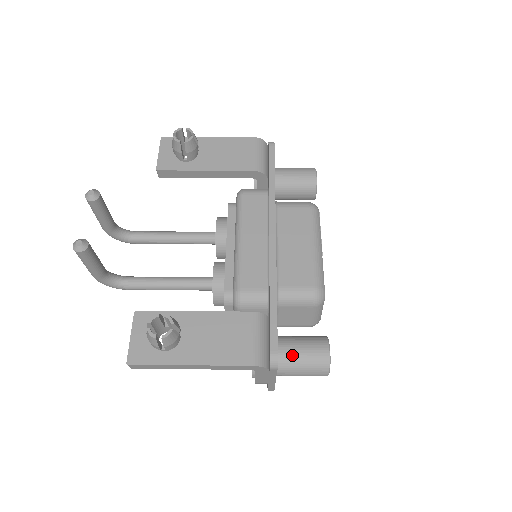
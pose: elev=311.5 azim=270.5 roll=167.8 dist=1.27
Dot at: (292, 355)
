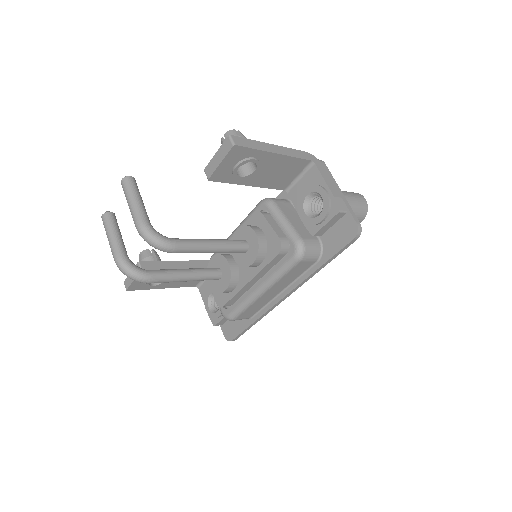
Dot at: occluded
